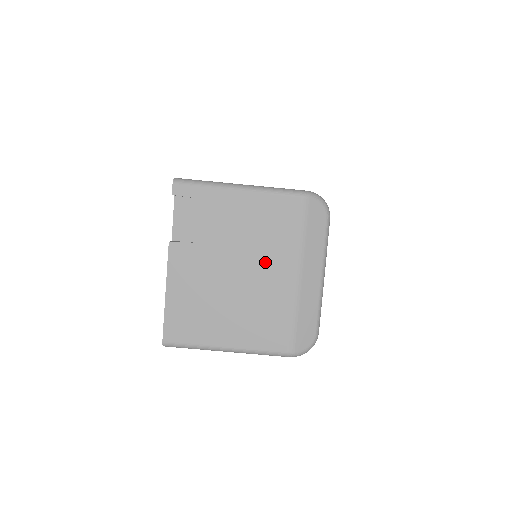
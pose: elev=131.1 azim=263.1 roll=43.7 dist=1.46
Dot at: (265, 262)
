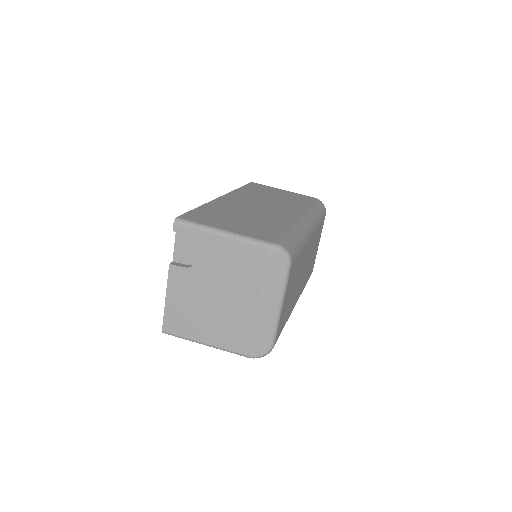
Dot at: (237, 291)
